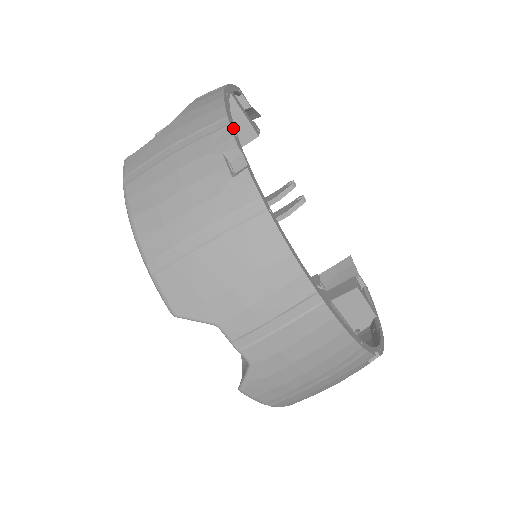
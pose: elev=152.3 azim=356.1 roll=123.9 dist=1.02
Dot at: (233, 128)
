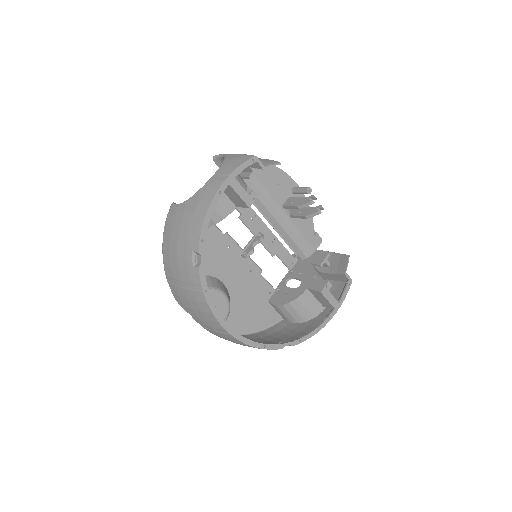
Dot at: (203, 234)
